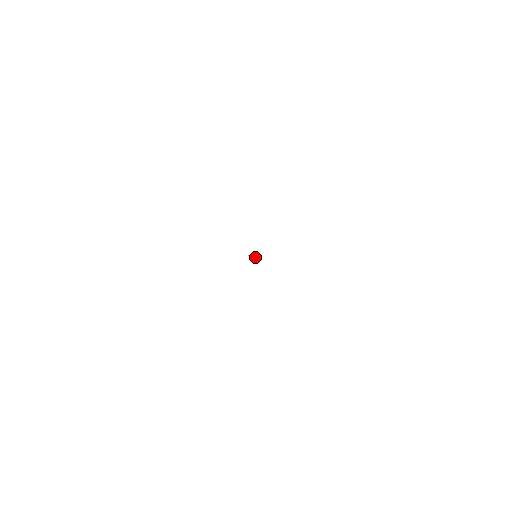
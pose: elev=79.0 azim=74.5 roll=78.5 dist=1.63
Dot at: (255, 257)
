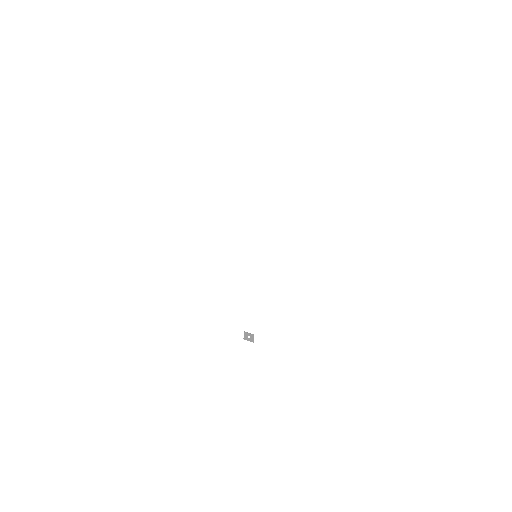
Dot at: (253, 334)
